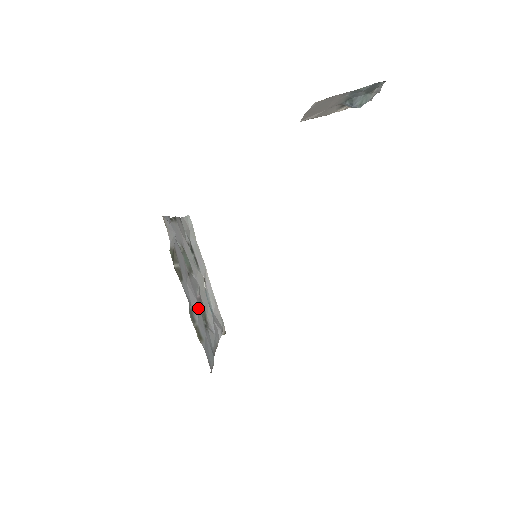
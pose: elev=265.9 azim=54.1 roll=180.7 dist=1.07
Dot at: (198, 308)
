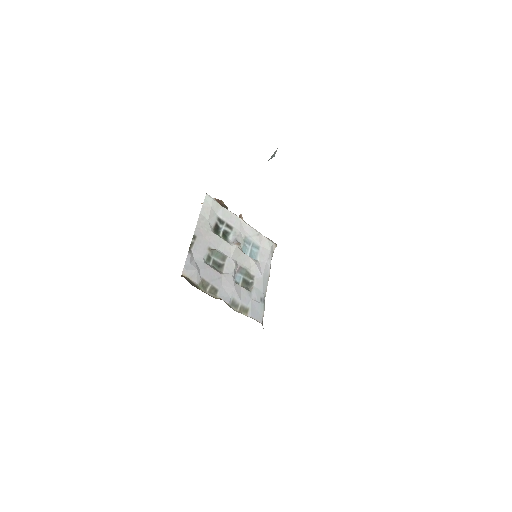
Dot at: (238, 290)
